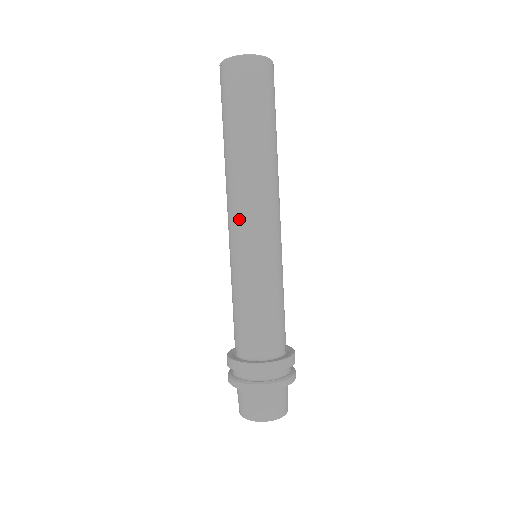
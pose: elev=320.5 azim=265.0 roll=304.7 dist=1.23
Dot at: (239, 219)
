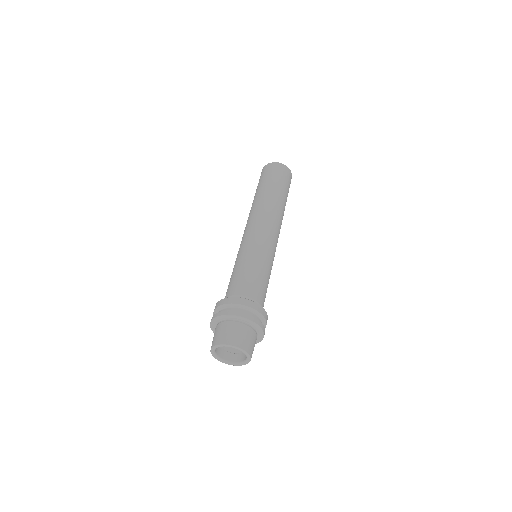
Dot at: (249, 226)
